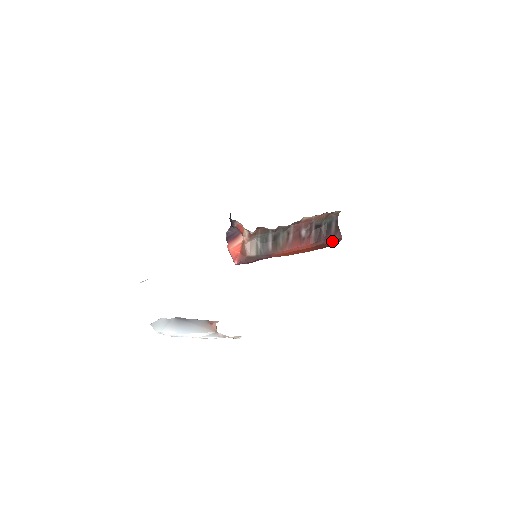
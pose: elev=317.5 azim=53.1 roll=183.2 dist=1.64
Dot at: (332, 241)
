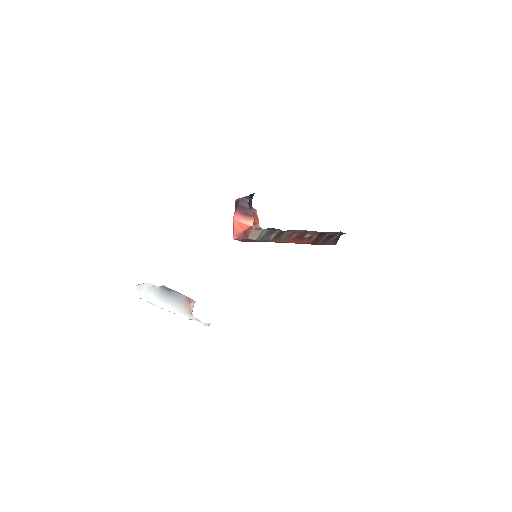
Dot at: (326, 244)
